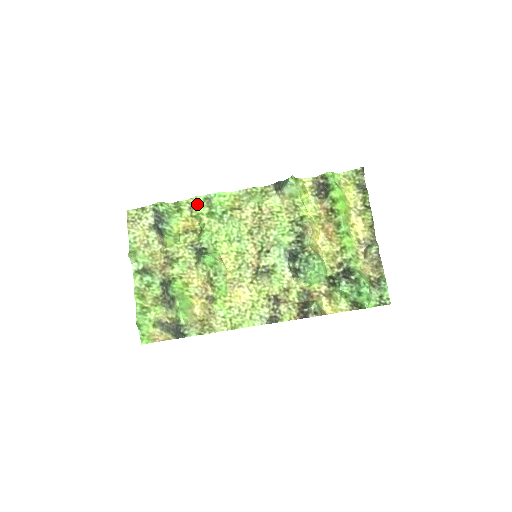
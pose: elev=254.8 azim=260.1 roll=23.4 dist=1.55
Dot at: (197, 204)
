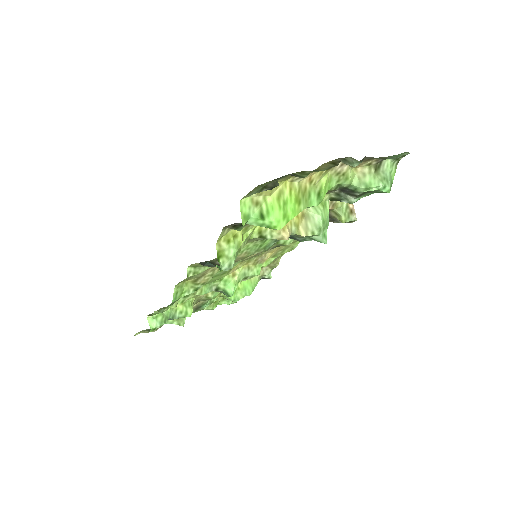
Dot at: occluded
